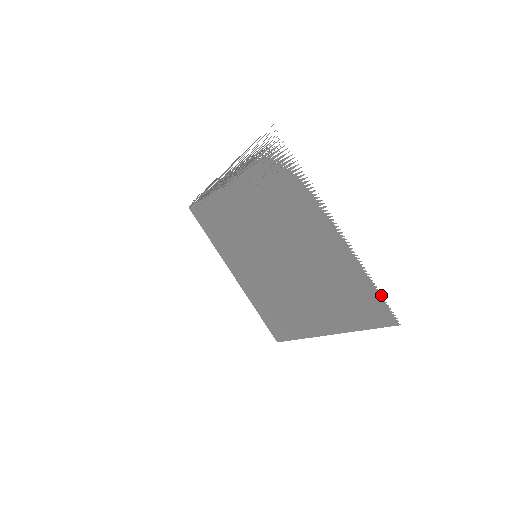
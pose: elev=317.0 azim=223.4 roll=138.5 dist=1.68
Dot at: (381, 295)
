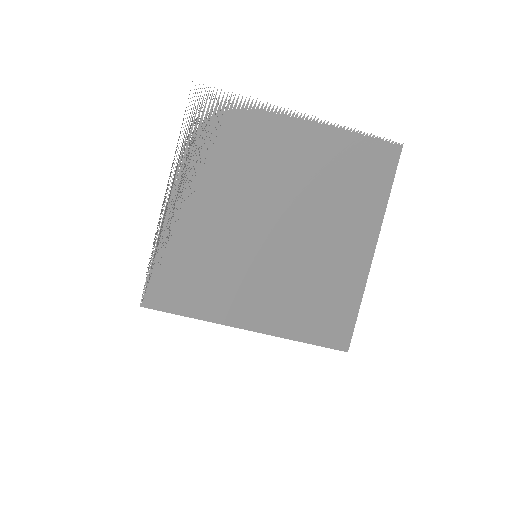
Dot at: (372, 136)
